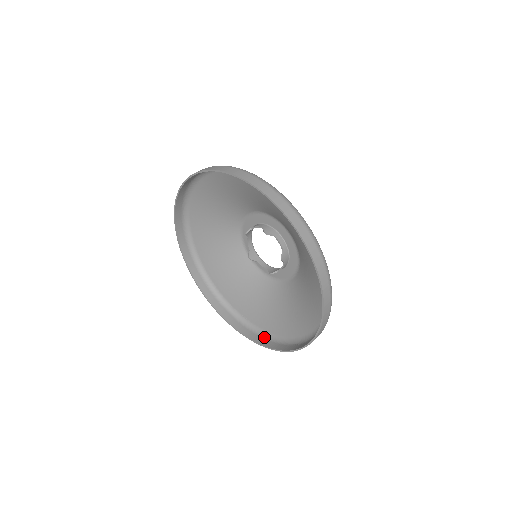
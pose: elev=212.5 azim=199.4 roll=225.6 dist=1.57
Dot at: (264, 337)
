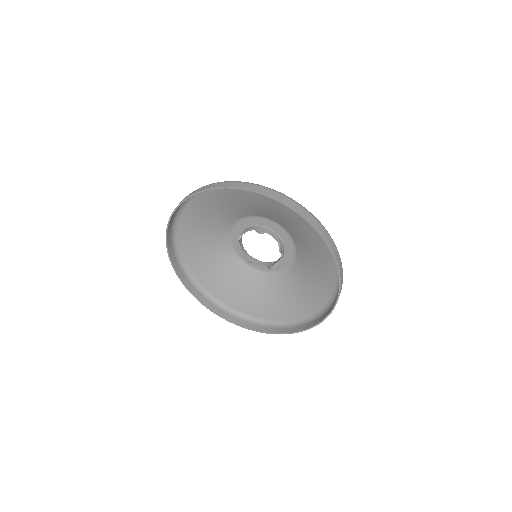
Dot at: (281, 327)
